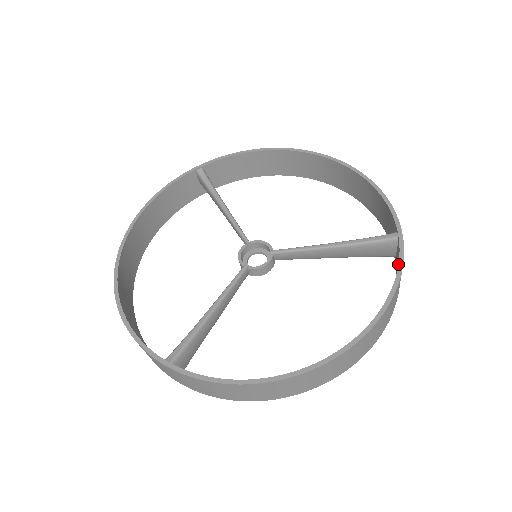
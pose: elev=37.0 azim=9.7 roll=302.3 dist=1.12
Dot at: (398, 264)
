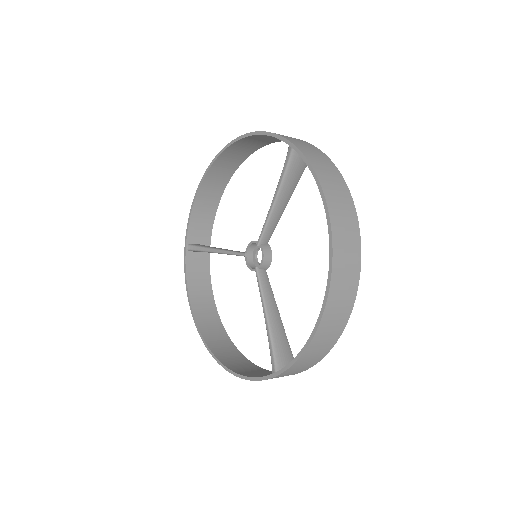
Dot at: occluded
